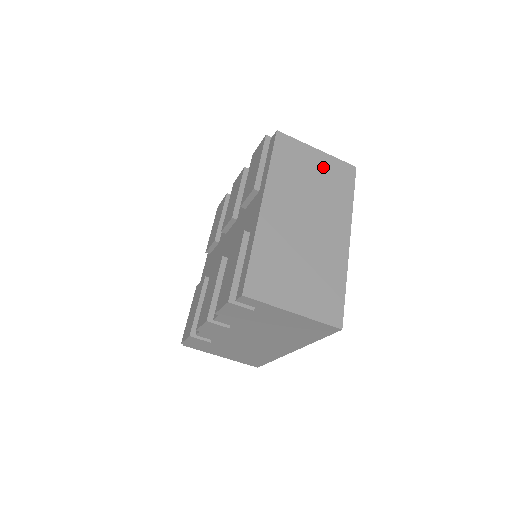
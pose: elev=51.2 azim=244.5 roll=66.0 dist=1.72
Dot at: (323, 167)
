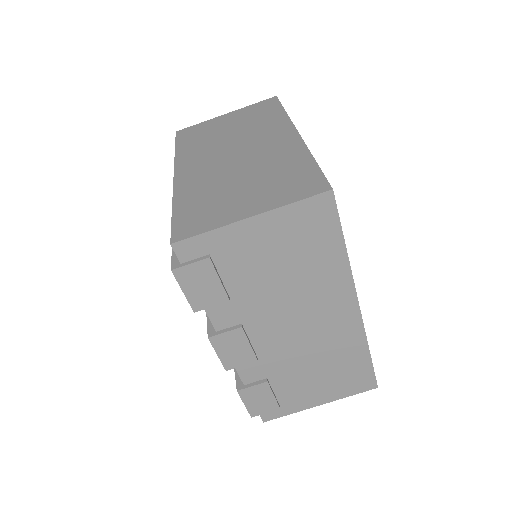
Dot at: (237, 118)
